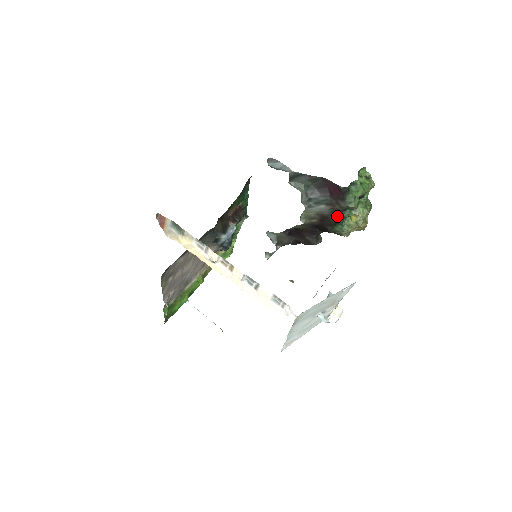
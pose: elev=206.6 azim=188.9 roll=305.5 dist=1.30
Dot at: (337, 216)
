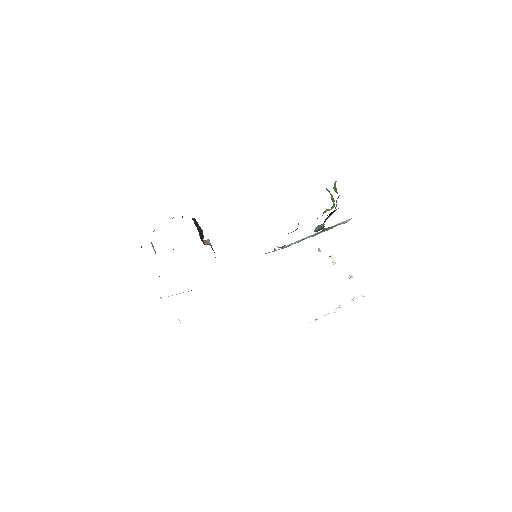
Dot at: occluded
